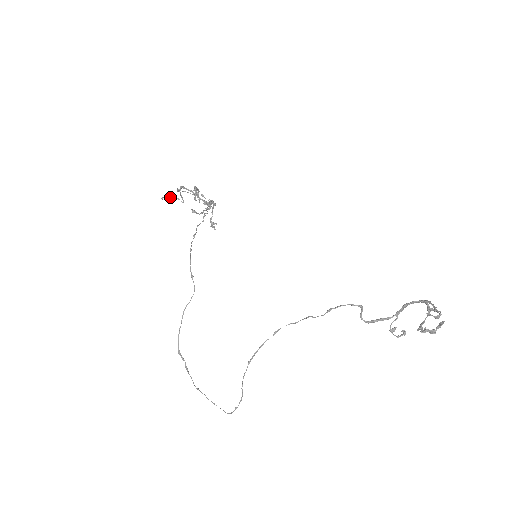
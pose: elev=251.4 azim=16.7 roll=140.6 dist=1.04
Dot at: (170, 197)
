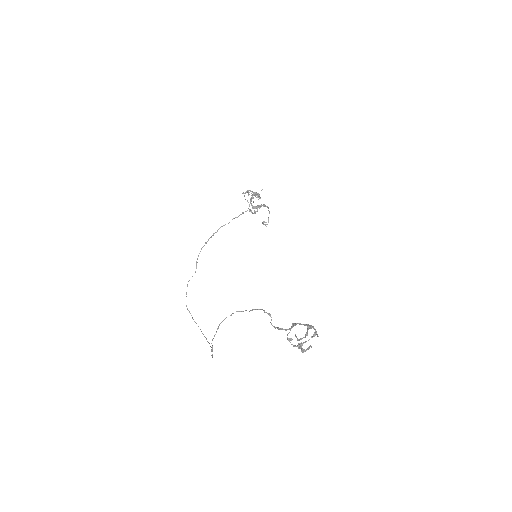
Dot at: (251, 195)
